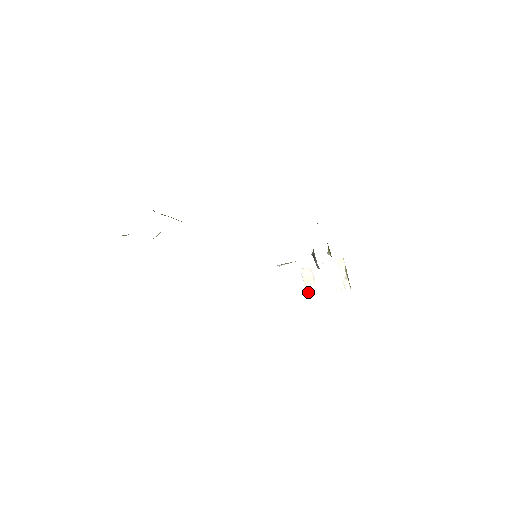
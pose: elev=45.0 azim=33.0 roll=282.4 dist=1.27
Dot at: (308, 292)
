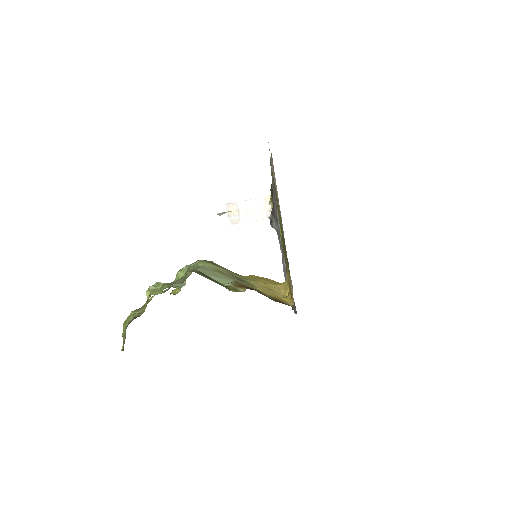
Dot at: (232, 222)
